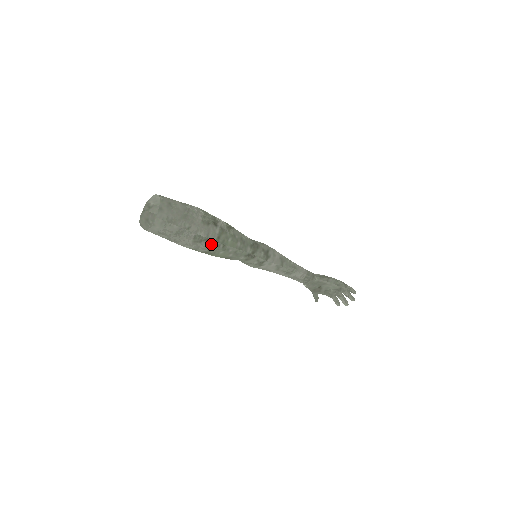
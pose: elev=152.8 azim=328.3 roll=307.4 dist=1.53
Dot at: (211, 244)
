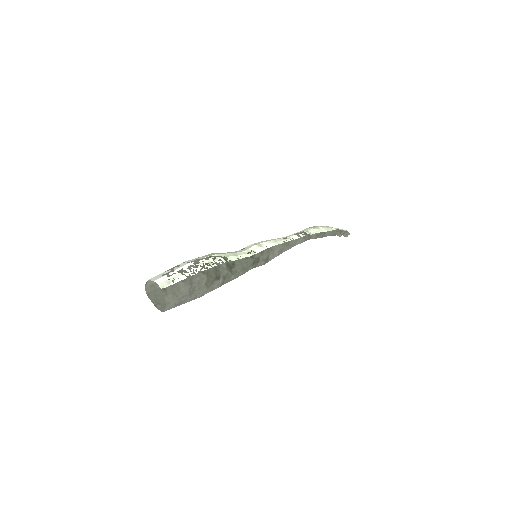
Dot at: (216, 288)
